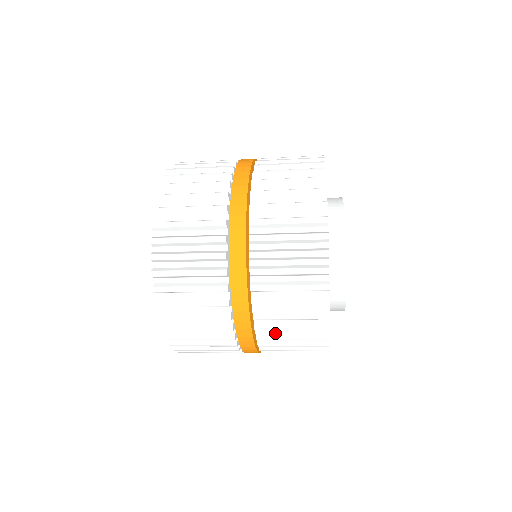
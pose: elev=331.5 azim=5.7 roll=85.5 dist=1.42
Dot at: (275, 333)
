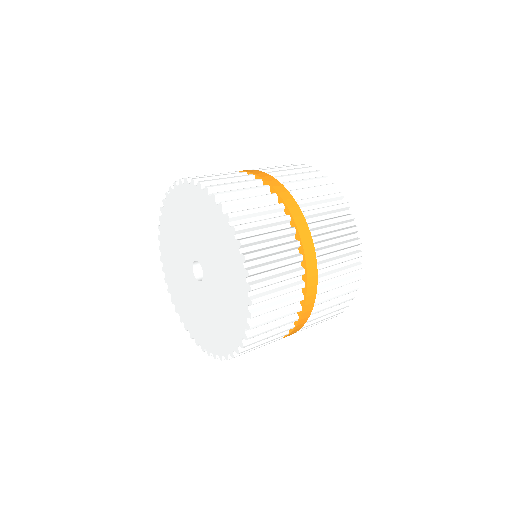
Dot at: (326, 295)
